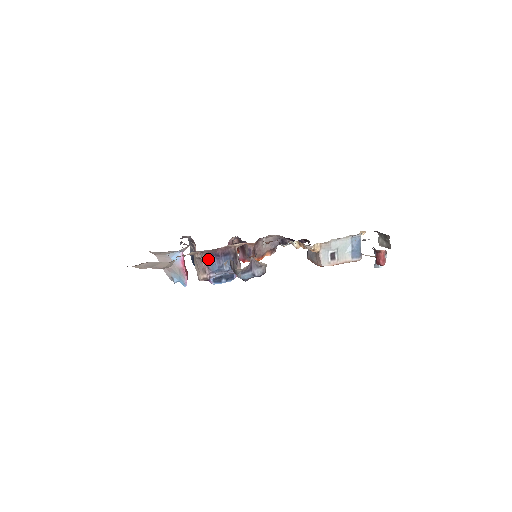
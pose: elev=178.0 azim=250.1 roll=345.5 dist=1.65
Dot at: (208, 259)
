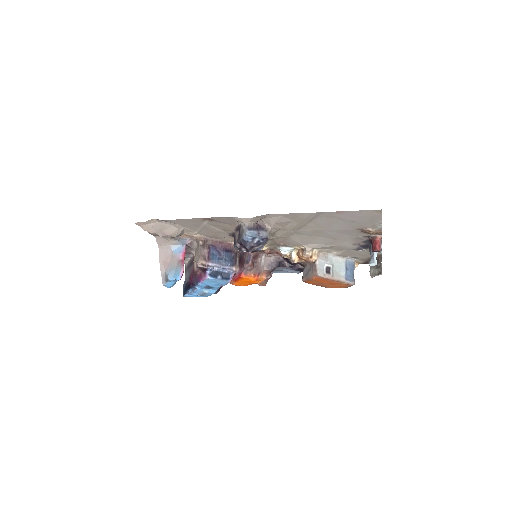
Dot at: (210, 250)
